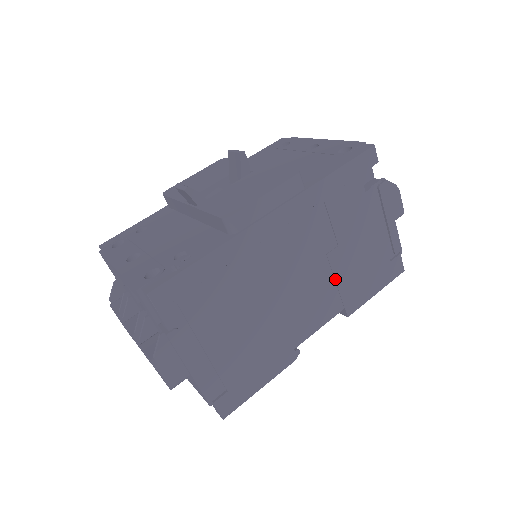
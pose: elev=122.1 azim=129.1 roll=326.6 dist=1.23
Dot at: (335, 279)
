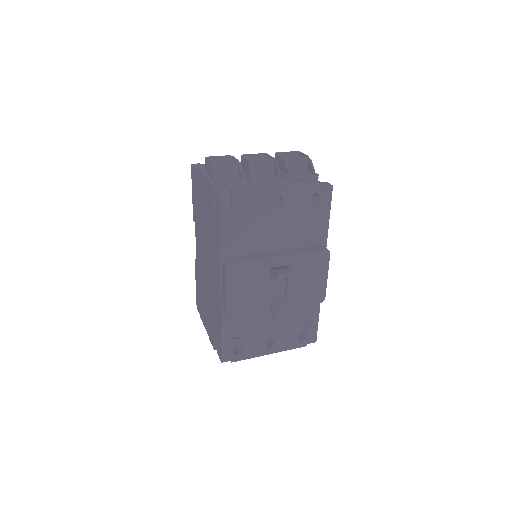
Dot at: occluded
